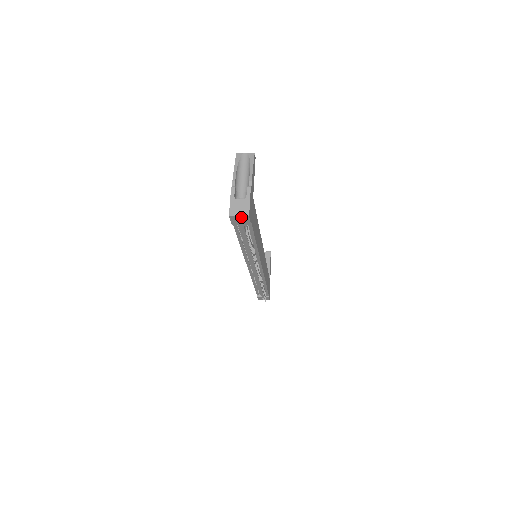
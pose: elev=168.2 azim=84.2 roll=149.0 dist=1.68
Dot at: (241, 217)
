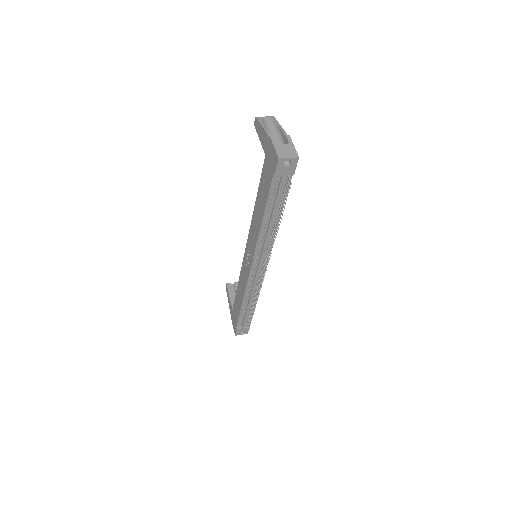
Dot at: (290, 160)
